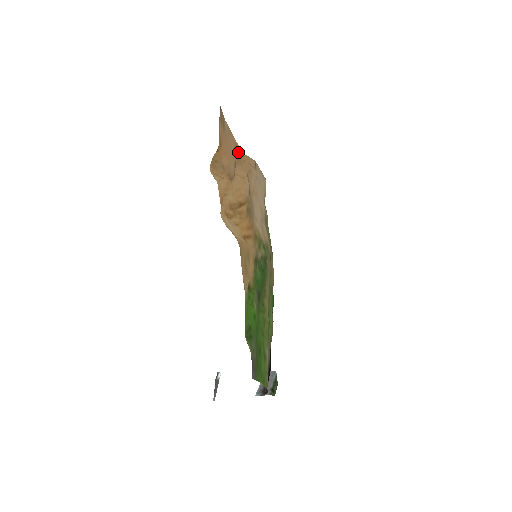
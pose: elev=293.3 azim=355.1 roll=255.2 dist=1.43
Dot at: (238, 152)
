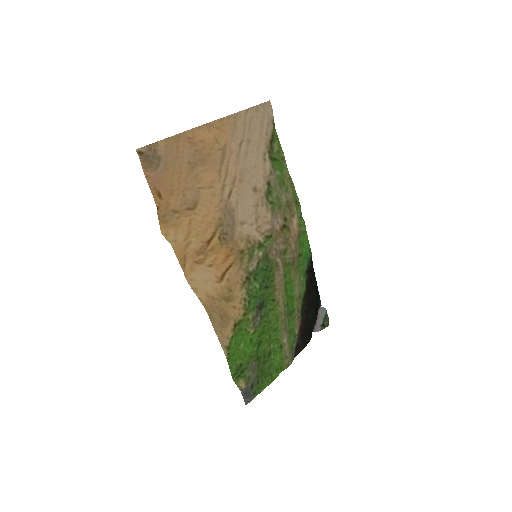
Dot at: (197, 149)
